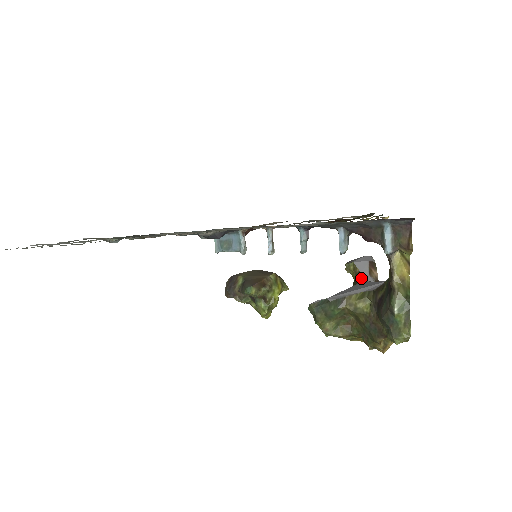
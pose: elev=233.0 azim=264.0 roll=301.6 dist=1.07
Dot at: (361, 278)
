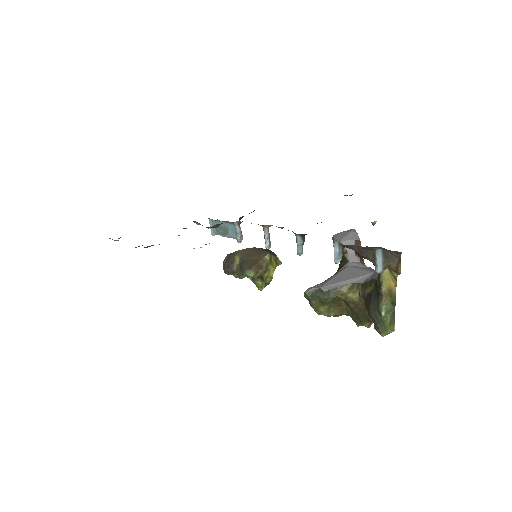
Dot at: (348, 259)
